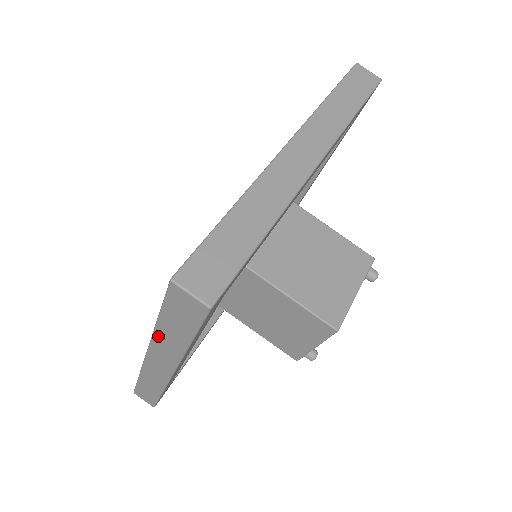
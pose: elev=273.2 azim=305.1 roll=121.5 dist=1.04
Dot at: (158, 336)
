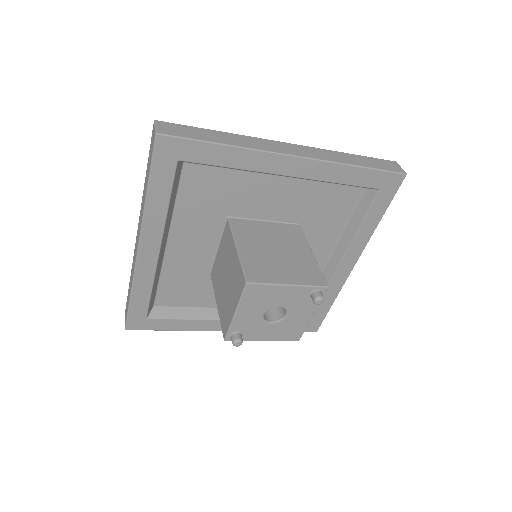
Dot at: (143, 196)
